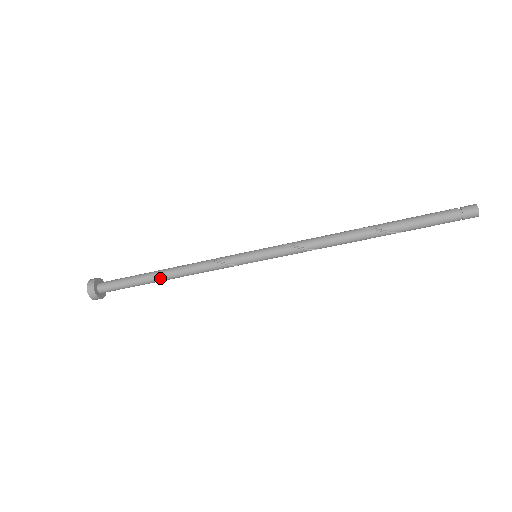
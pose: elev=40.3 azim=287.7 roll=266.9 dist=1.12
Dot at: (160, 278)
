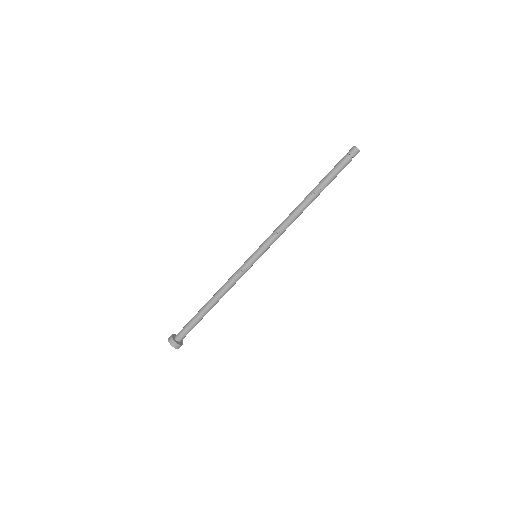
Dot at: (209, 307)
